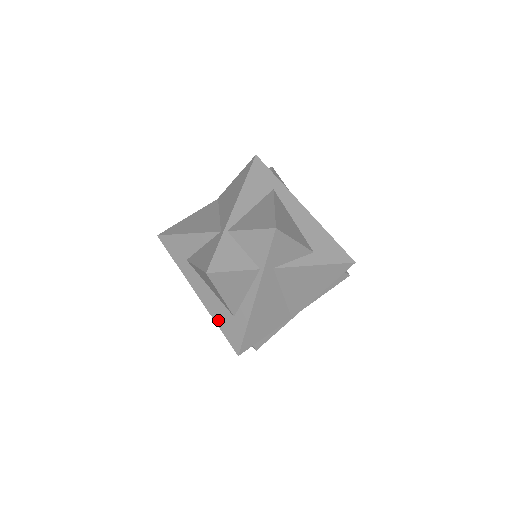
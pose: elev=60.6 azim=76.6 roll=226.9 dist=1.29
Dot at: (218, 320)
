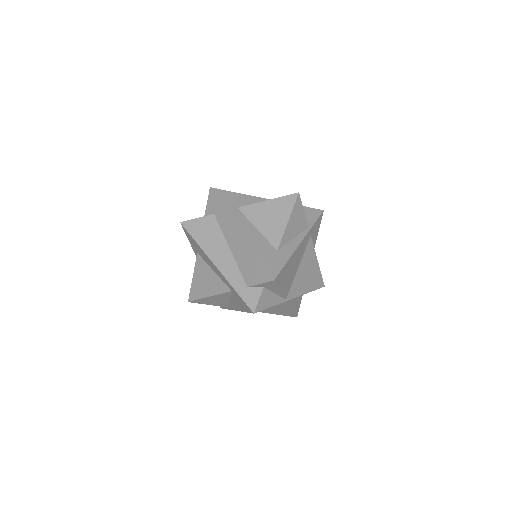
Dot at: (258, 251)
